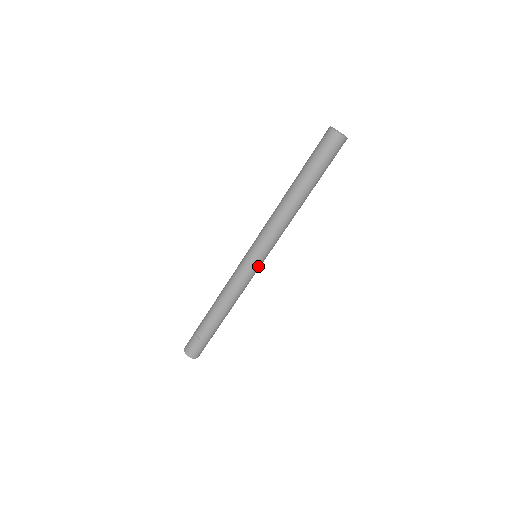
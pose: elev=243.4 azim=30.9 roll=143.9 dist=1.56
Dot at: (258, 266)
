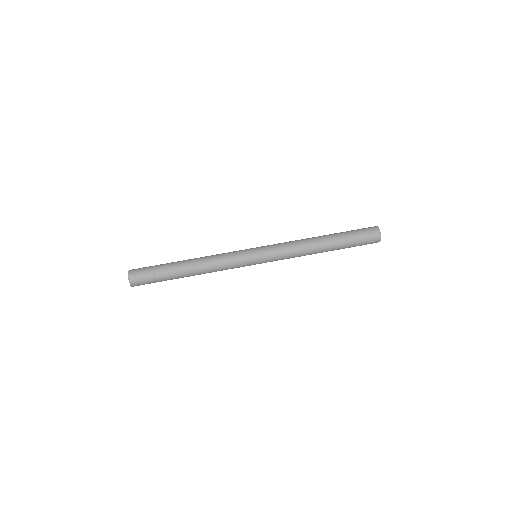
Dot at: (252, 259)
